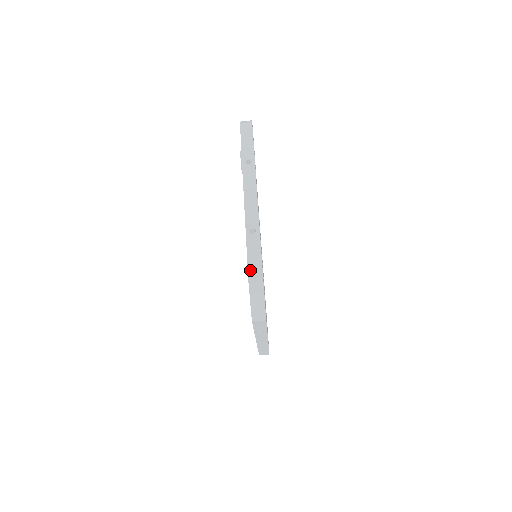
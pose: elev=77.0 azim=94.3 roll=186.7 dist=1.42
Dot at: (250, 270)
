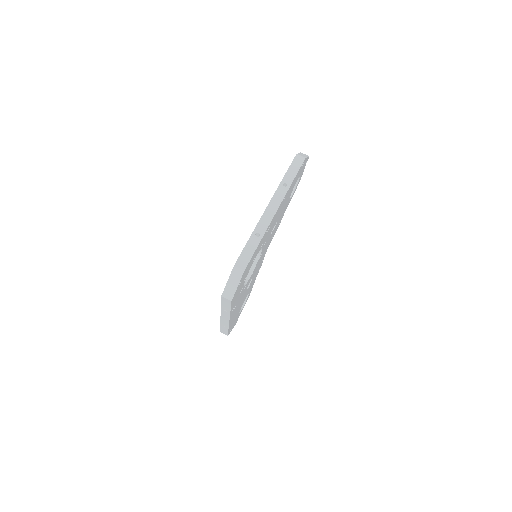
Dot at: (239, 260)
